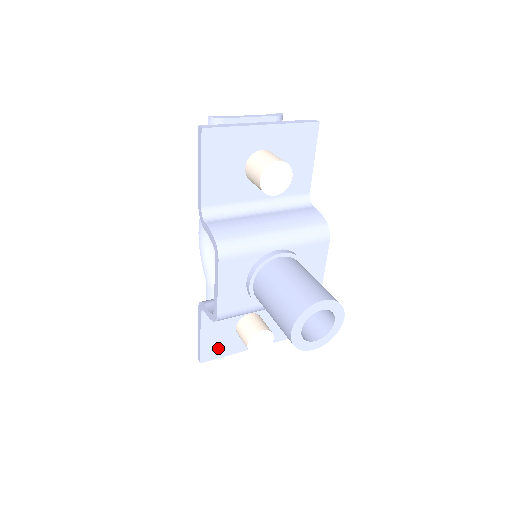
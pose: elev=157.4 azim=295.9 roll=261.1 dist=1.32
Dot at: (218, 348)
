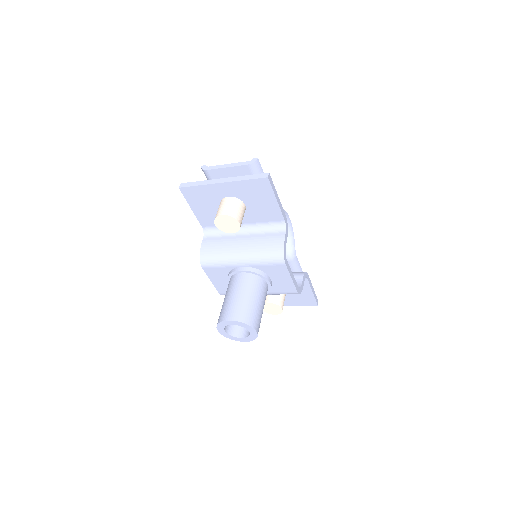
Dot at: occluded
